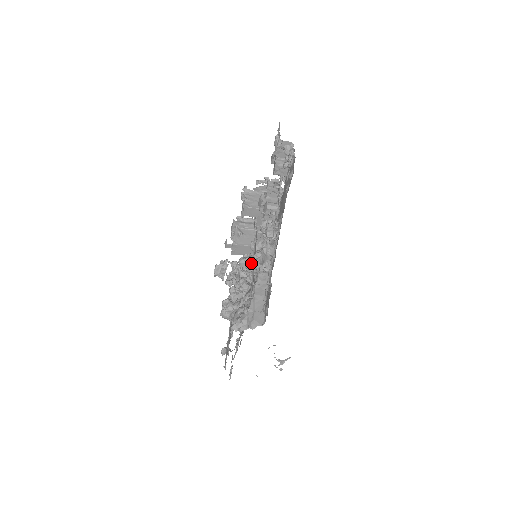
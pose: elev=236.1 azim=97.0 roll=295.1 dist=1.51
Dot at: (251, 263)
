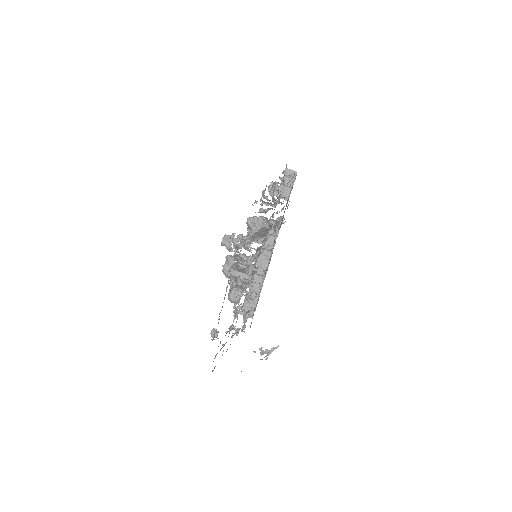
Dot at: (262, 192)
